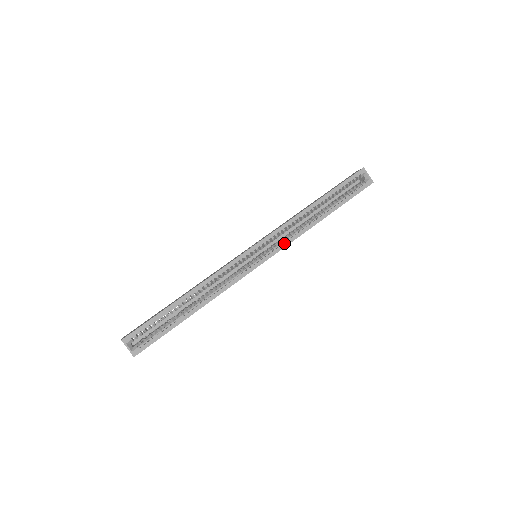
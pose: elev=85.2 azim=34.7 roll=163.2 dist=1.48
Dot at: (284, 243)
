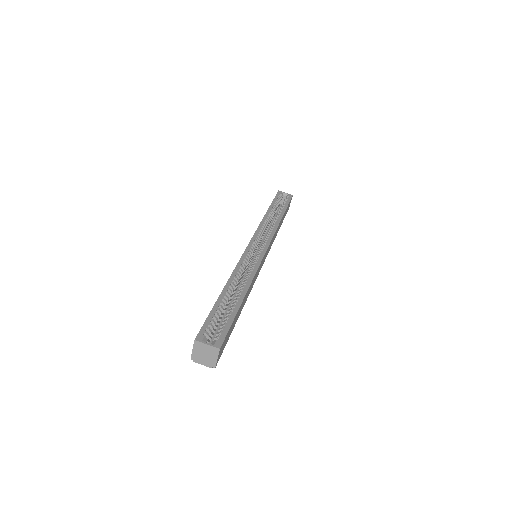
Dot at: (269, 236)
